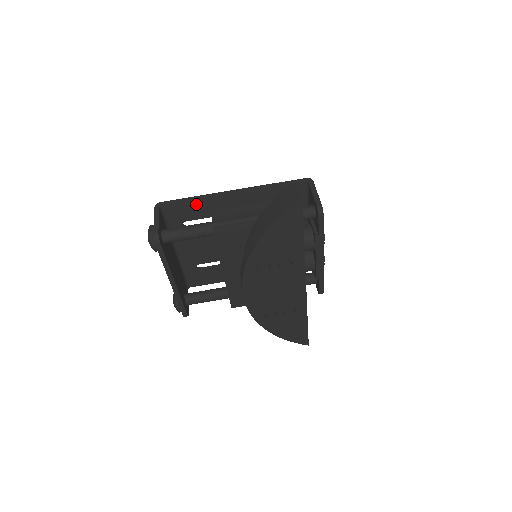
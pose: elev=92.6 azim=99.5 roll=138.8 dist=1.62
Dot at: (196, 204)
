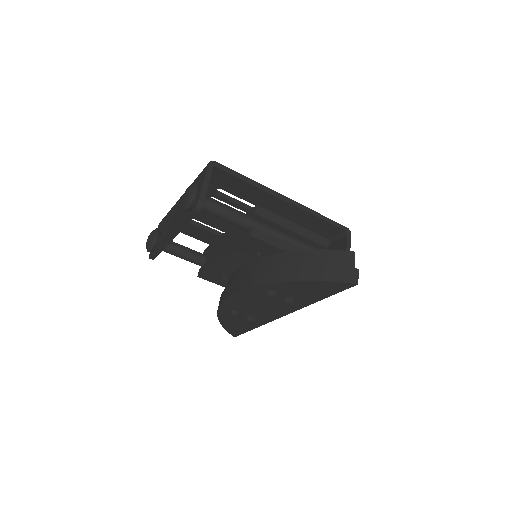
Dot at: (246, 186)
